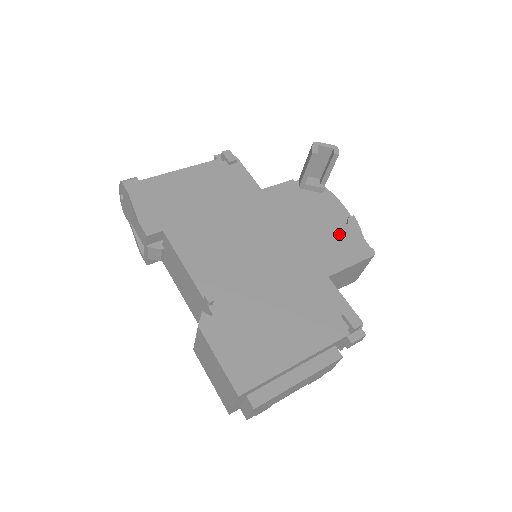
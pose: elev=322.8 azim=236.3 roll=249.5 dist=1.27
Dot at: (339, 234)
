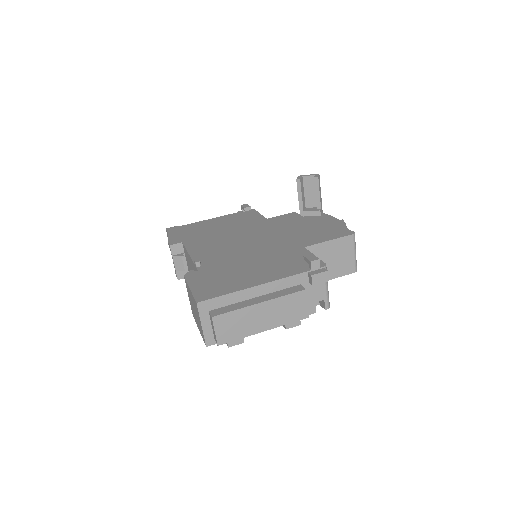
Dot at: (324, 228)
